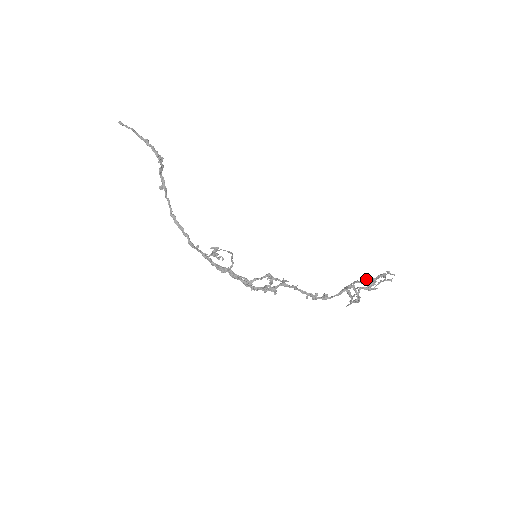
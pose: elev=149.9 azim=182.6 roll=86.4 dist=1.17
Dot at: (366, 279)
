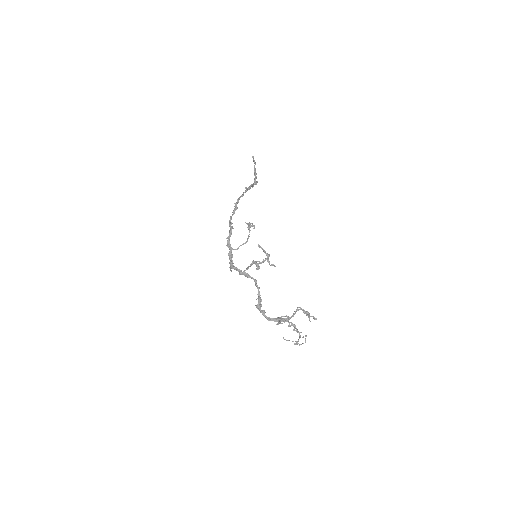
Dot at: (294, 324)
